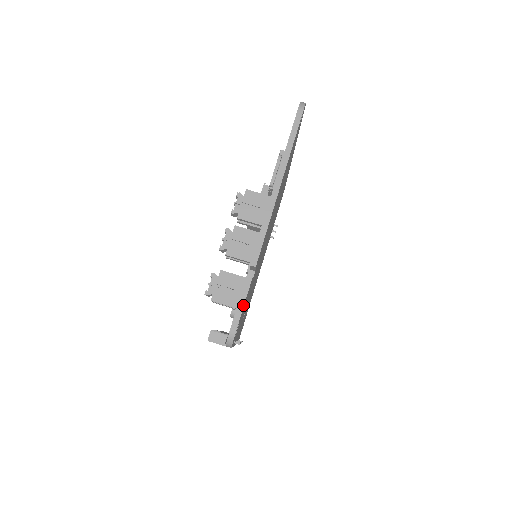
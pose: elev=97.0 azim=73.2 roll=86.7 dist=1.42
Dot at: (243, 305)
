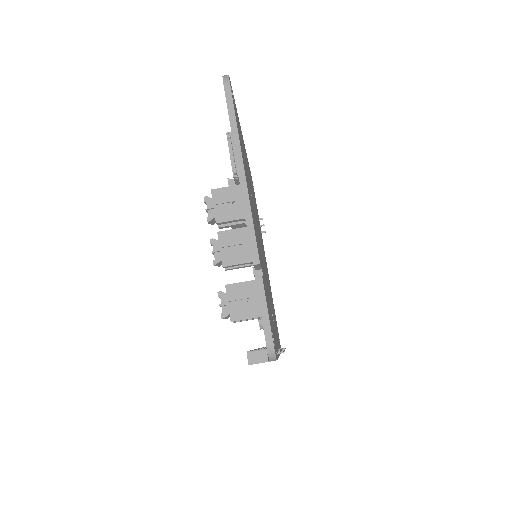
Dot at: (266, 310)
